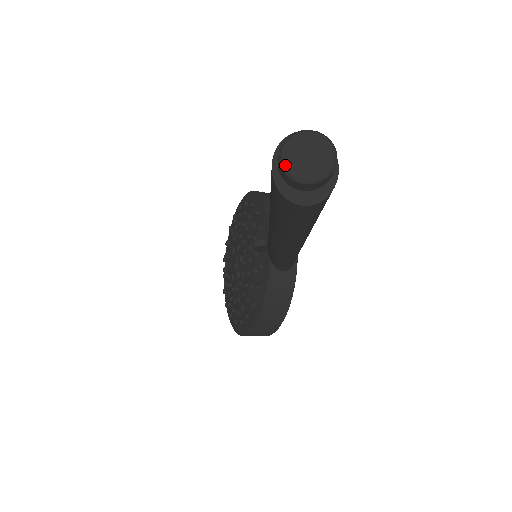
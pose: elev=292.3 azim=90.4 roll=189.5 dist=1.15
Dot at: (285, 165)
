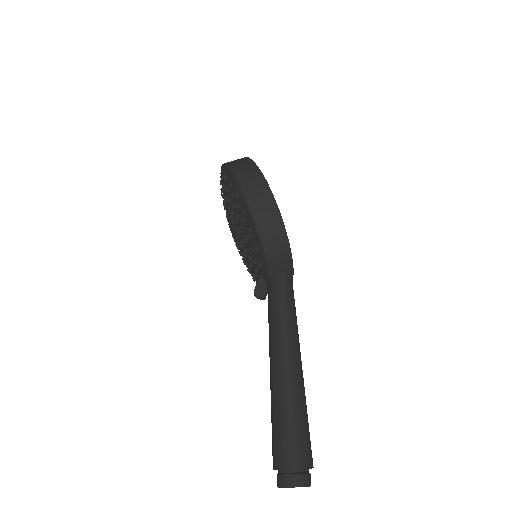
Dot at: occluded
